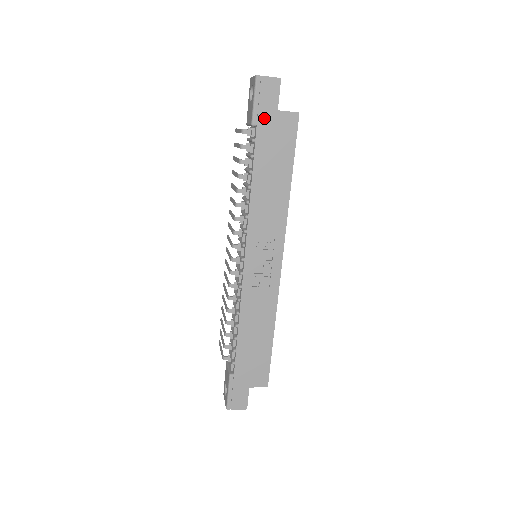
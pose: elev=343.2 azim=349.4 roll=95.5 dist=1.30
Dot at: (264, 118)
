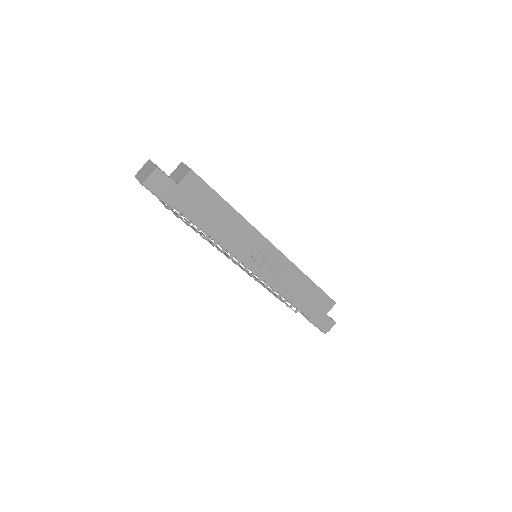
Dot at: (175, 199)
